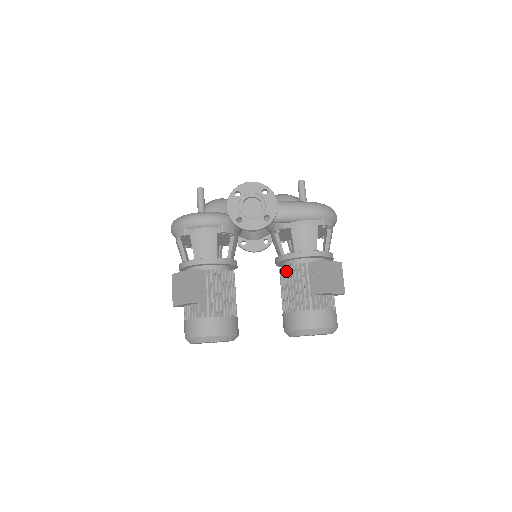
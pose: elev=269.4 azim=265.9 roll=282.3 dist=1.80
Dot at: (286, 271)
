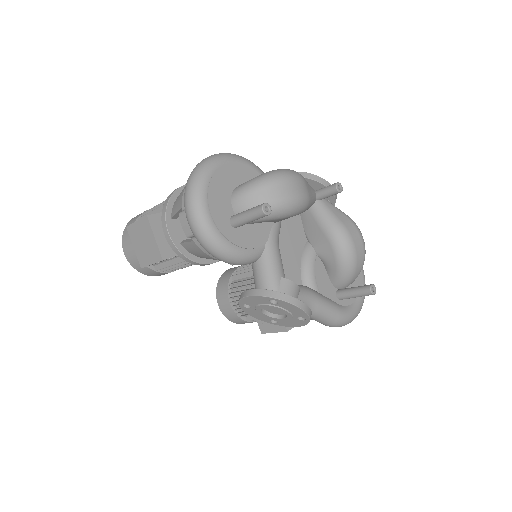
Dot at: occluded
